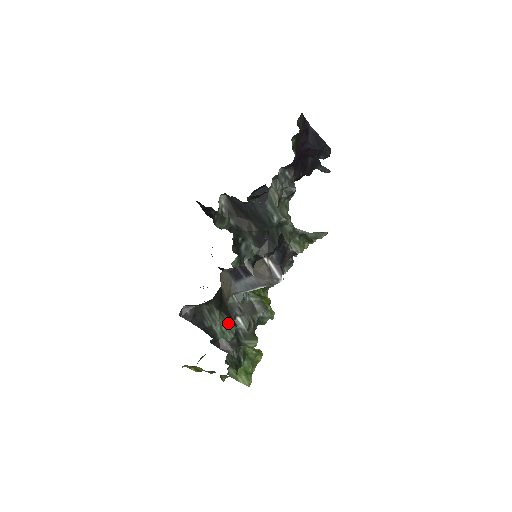
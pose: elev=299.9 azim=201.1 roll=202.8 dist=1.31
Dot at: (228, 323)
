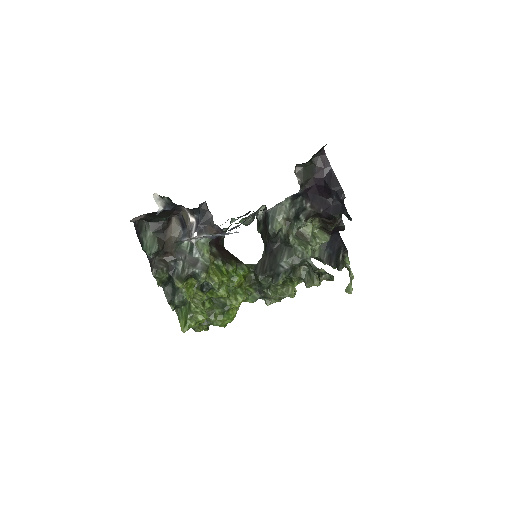
Dot at: (154, 245)
